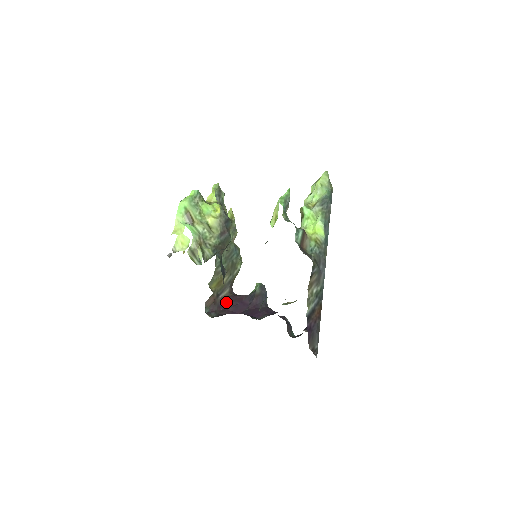
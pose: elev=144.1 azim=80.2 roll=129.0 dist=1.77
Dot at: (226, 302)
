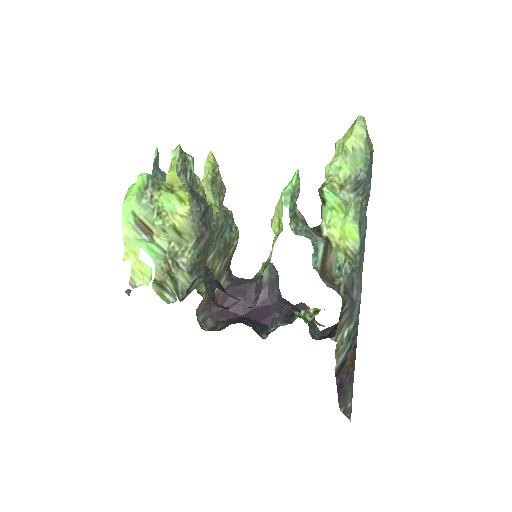
Dot at: (224, 297)
